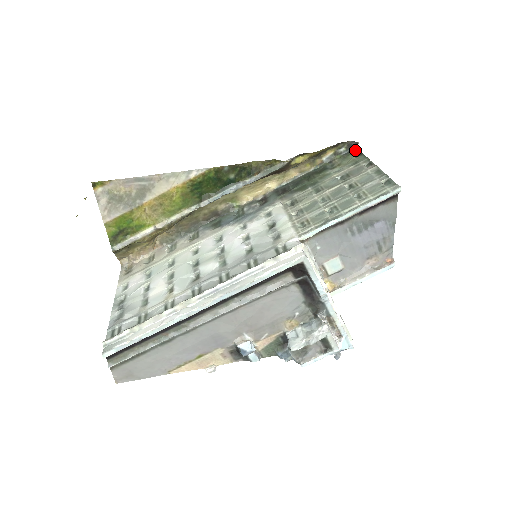
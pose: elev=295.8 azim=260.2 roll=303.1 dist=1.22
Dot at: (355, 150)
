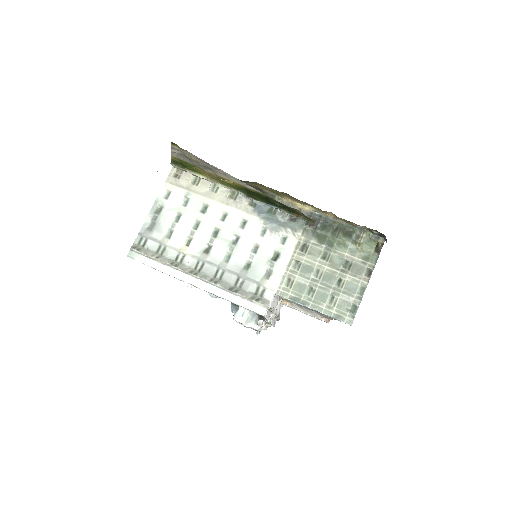
Dot at: (382, 241)
